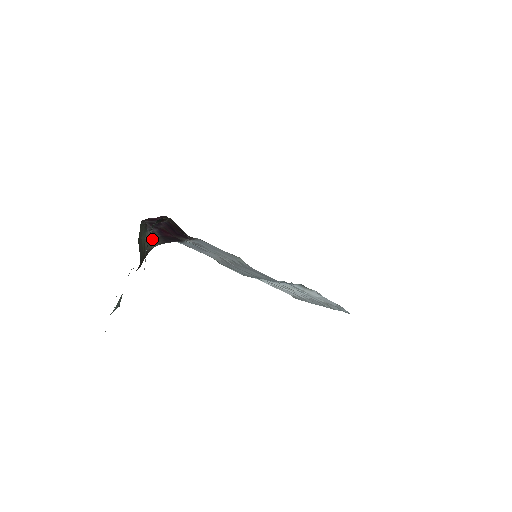
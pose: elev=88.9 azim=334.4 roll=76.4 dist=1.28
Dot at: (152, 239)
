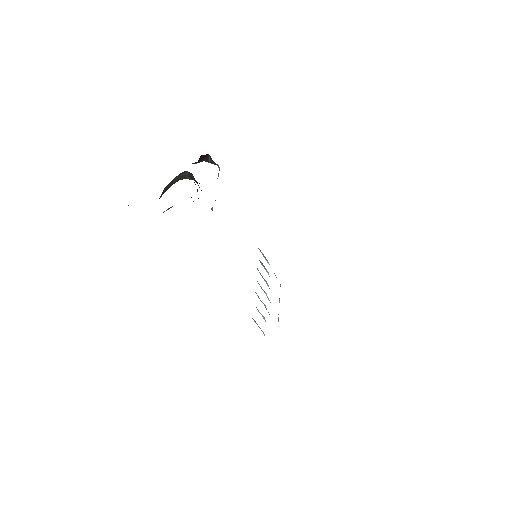
Dot at: (188, 176)
